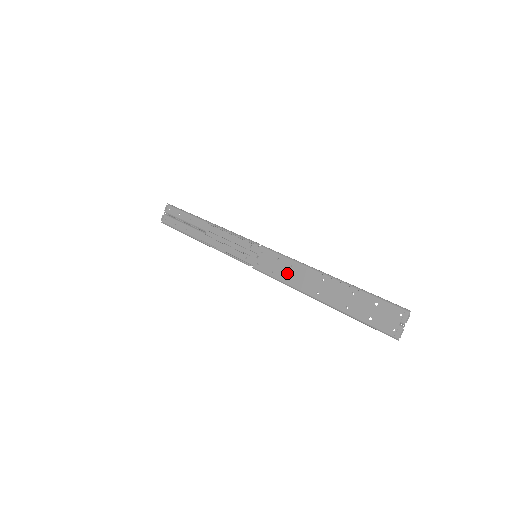
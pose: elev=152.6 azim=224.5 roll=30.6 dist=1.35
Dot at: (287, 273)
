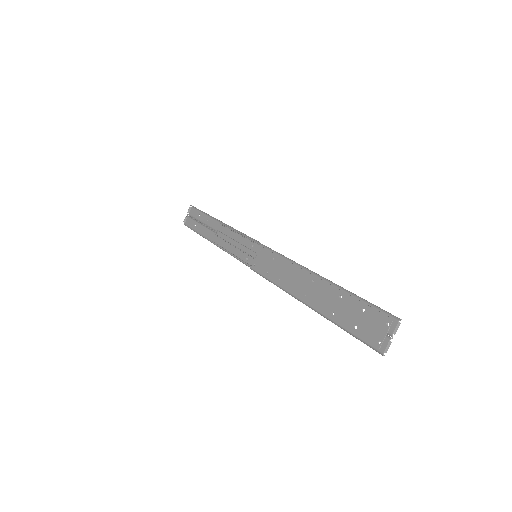
Dot at: (280, 274)
